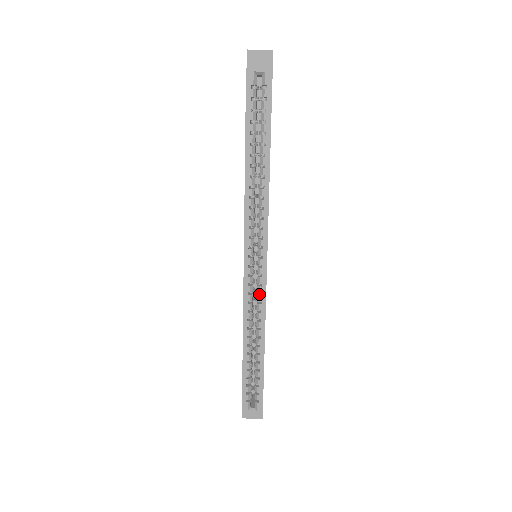
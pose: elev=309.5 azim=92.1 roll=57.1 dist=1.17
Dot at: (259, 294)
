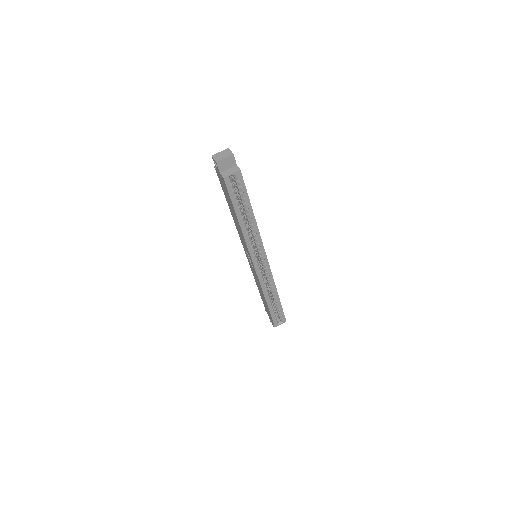
Dot at: (267, 276)
